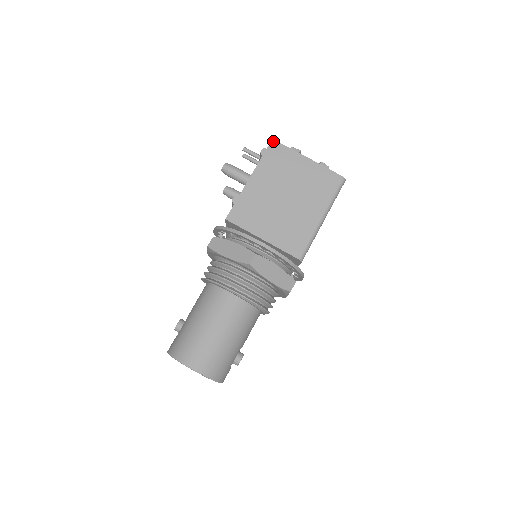
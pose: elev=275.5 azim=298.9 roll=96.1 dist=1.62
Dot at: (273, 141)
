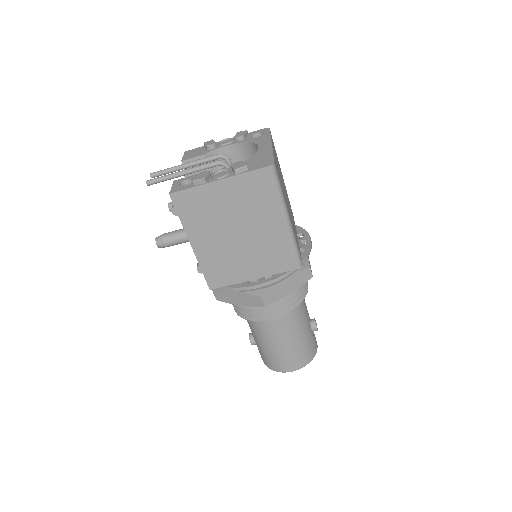
Dot at: (172, 196)
